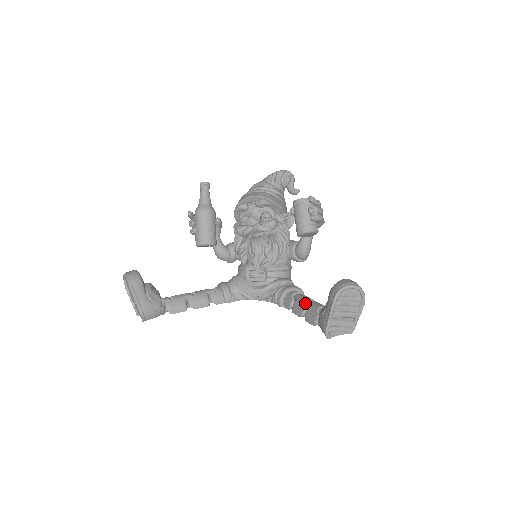
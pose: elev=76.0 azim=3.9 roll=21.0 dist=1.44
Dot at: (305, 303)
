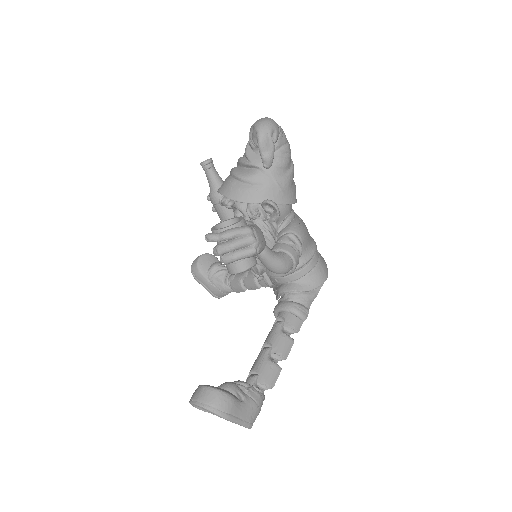
Dot at: occluded
